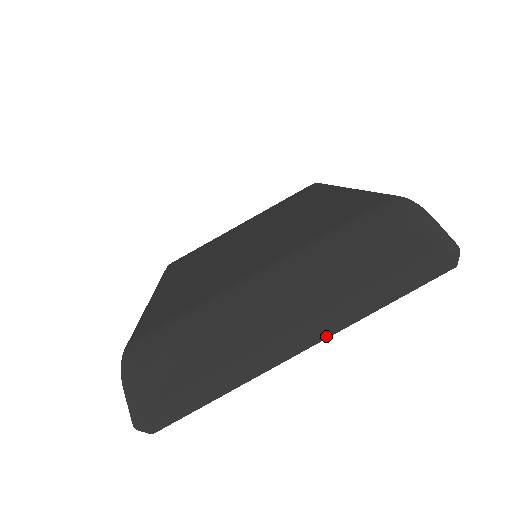
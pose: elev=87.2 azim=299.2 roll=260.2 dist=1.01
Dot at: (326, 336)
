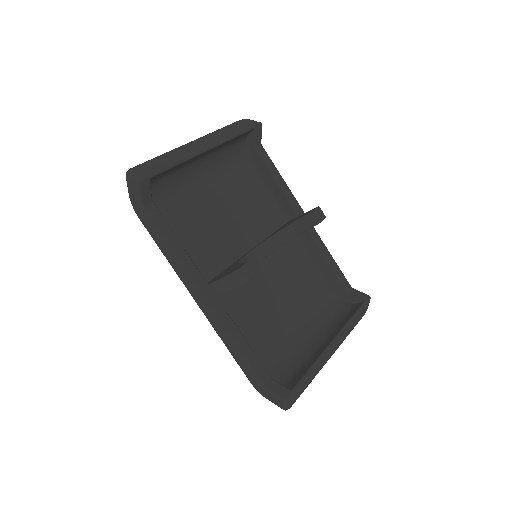
Dot at: (215, 142)
